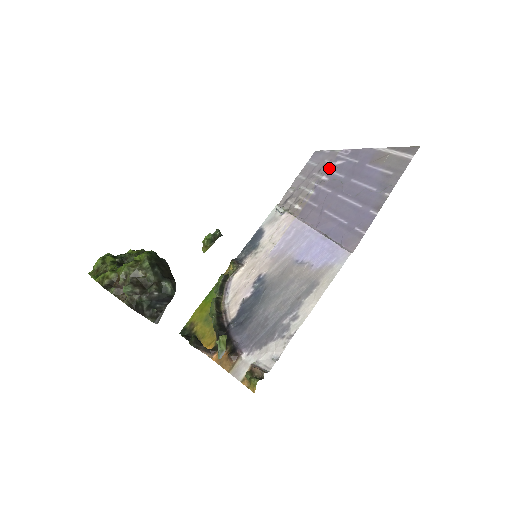
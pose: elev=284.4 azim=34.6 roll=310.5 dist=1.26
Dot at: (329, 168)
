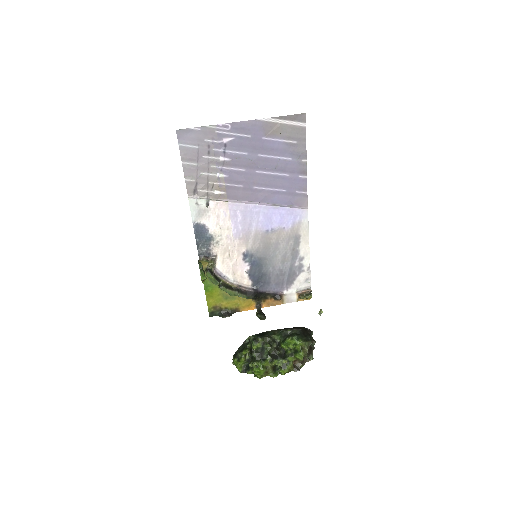
Dot at: (219, 148)
